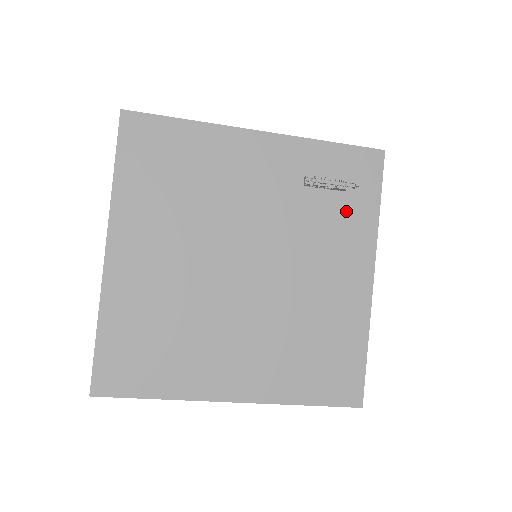
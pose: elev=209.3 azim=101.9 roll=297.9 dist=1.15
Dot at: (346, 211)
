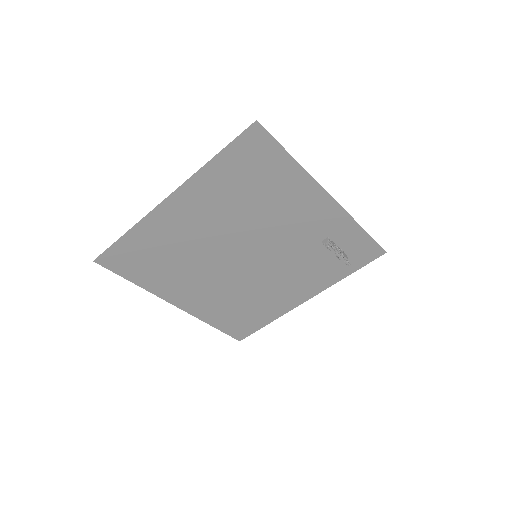
Dot at: (330, 266)
